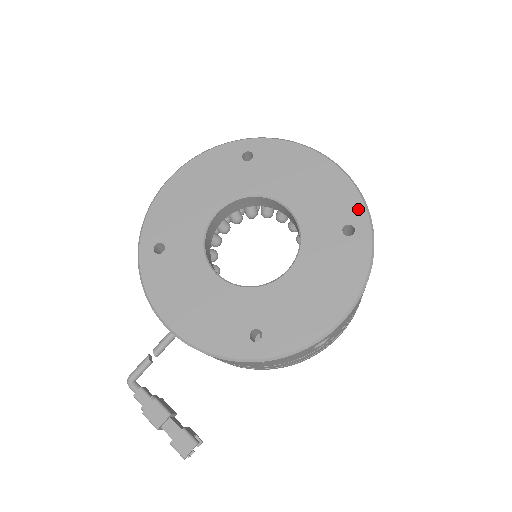
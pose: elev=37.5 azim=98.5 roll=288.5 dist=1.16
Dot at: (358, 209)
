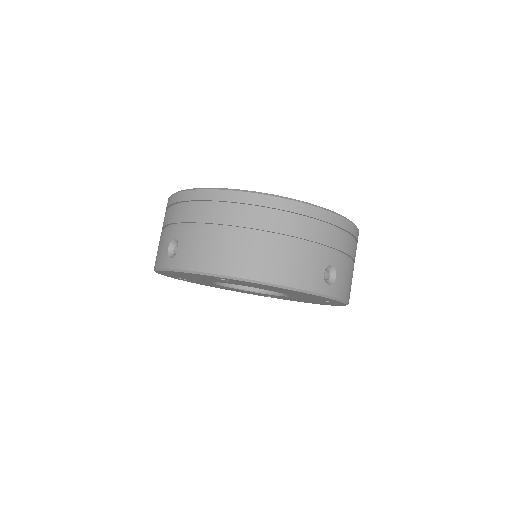
Dot at: occluded
